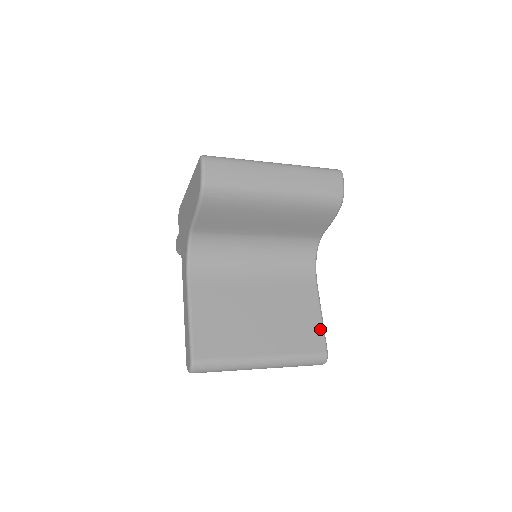
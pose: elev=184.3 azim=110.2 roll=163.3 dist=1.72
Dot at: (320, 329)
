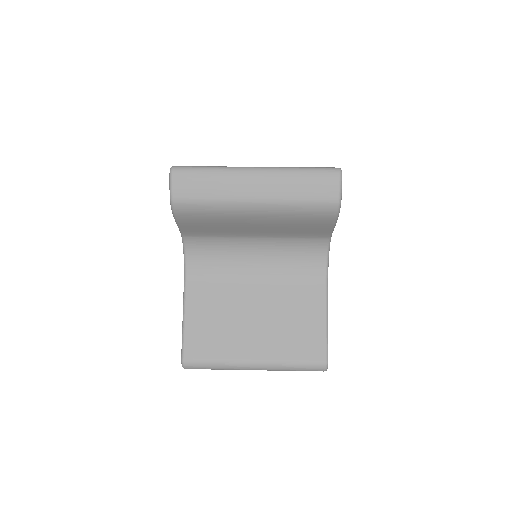
Dot at: (322, 336)
